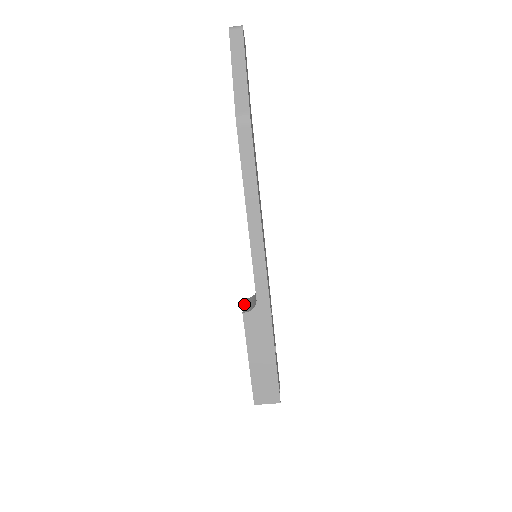
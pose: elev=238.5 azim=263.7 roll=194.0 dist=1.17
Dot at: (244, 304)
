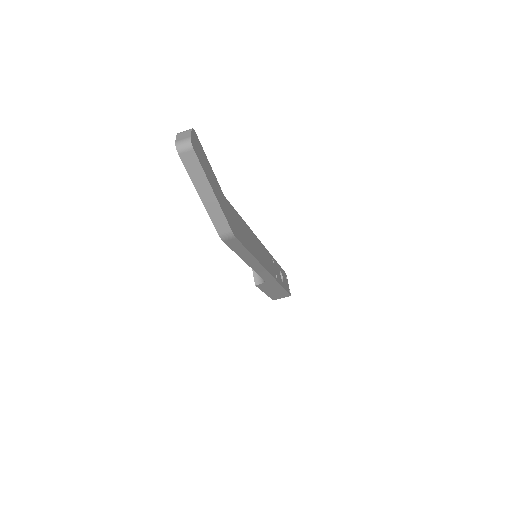
Dot at: (253, 271)
